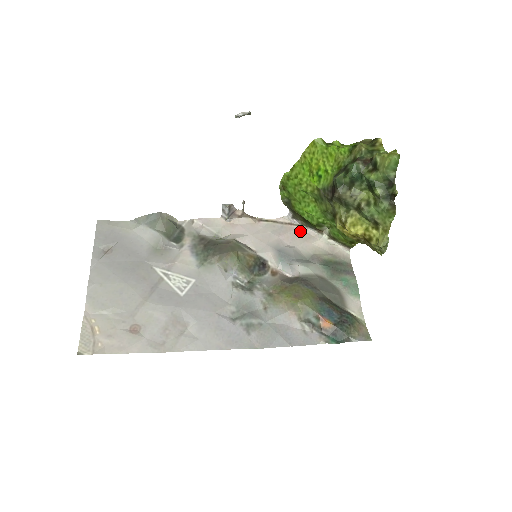
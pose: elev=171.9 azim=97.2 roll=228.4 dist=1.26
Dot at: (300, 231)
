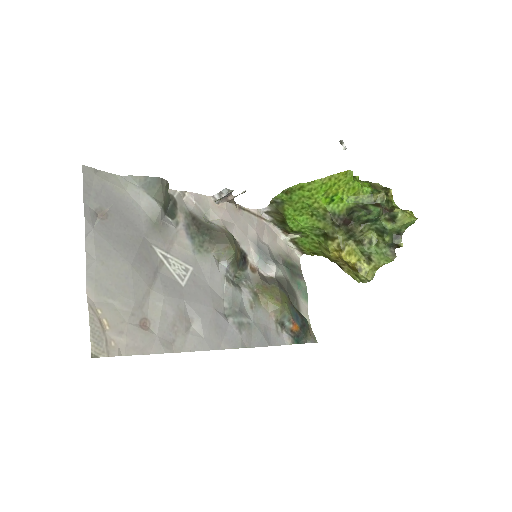
Dot at: (268, 227)
